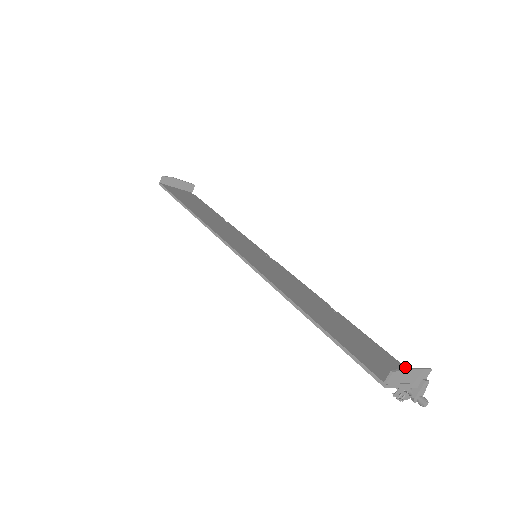
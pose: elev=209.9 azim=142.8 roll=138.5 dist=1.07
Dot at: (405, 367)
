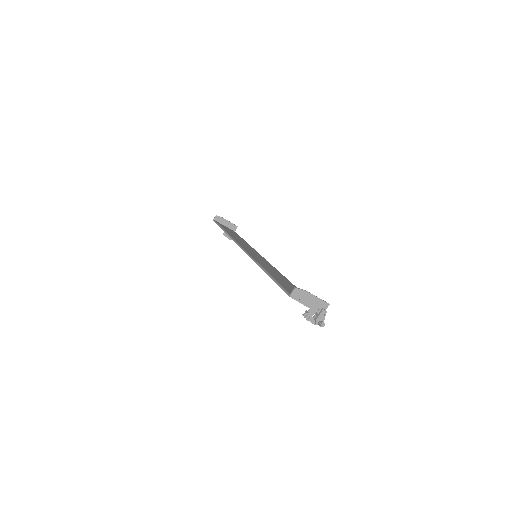
Dot at: occluded
